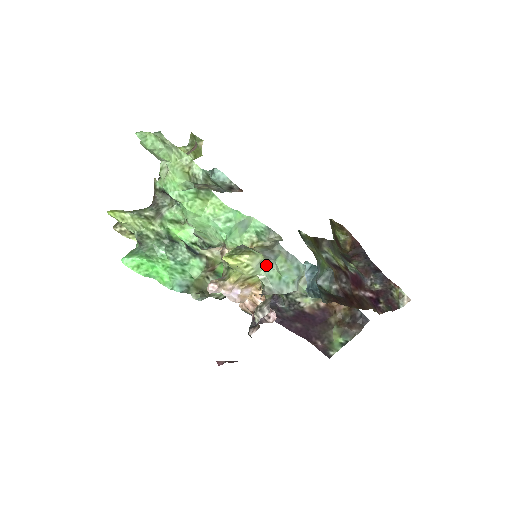
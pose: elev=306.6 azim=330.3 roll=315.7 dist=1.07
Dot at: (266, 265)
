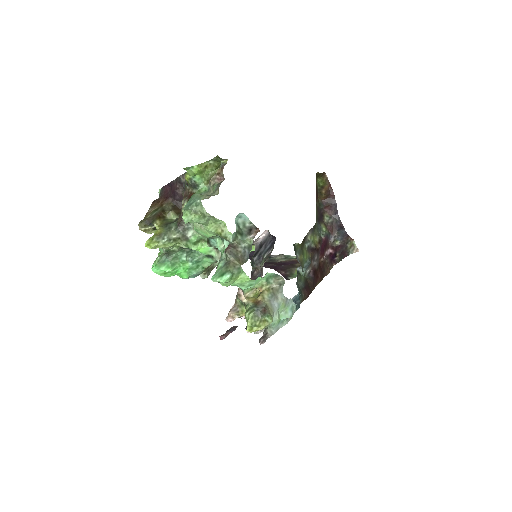
Dot at: occluded
